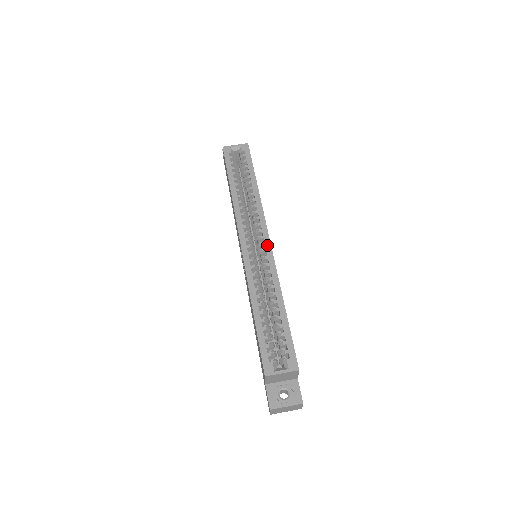
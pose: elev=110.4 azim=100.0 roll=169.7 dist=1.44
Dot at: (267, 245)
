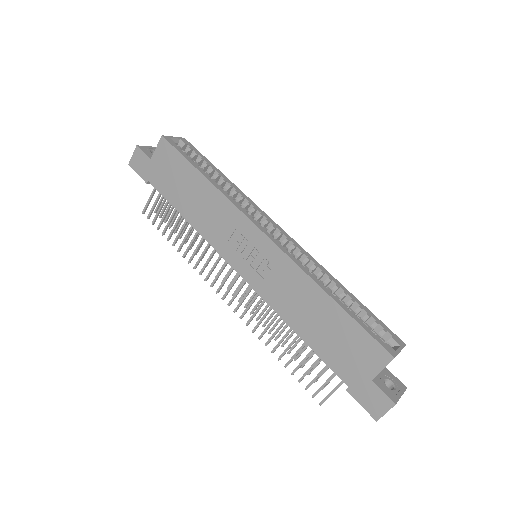
Dot at: (285, 234)
